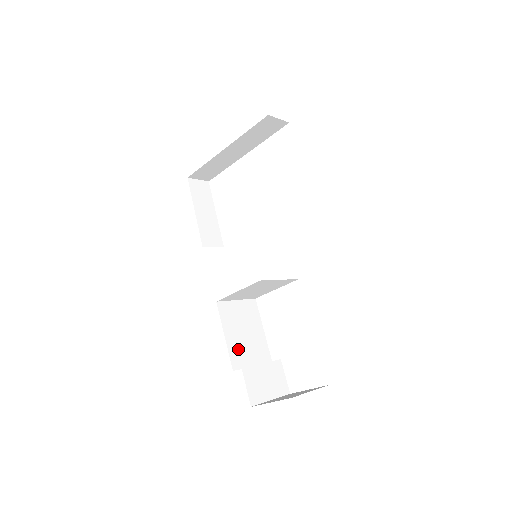
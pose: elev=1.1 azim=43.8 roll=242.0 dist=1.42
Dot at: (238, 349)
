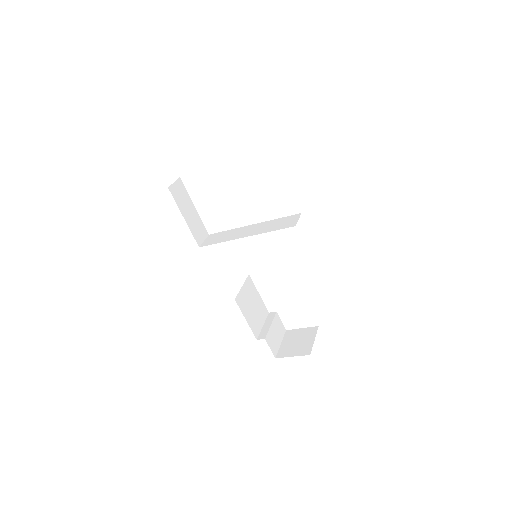
Dot at: (254, 322)
